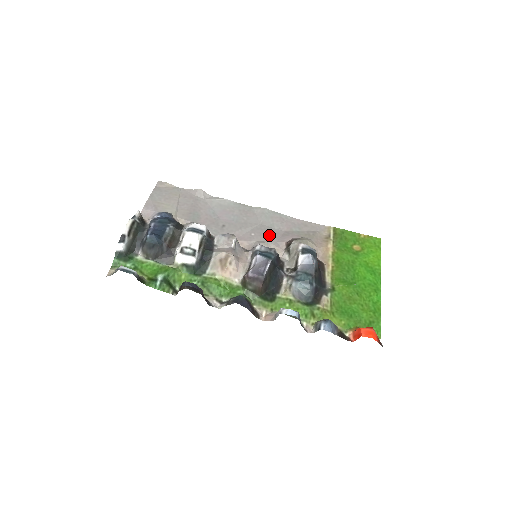
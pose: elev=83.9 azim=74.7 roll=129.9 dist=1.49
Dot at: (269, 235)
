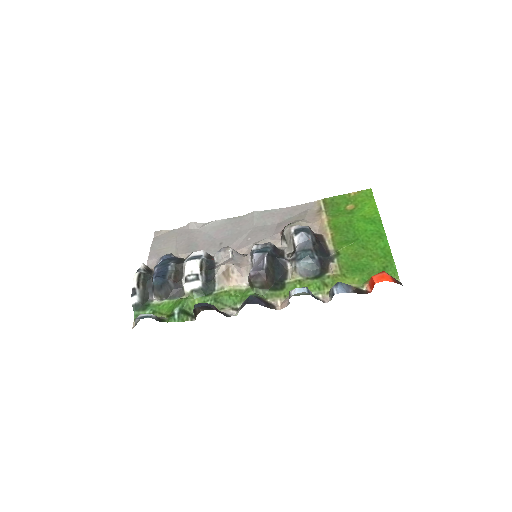
Dot at: (264, 233)
